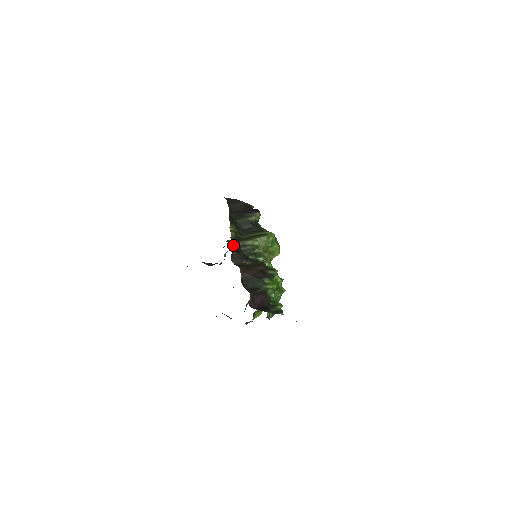
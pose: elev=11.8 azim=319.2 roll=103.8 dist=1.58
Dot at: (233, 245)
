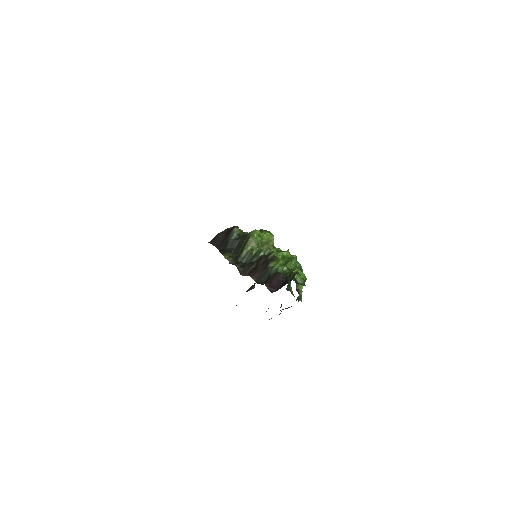
Dot at: occluded
